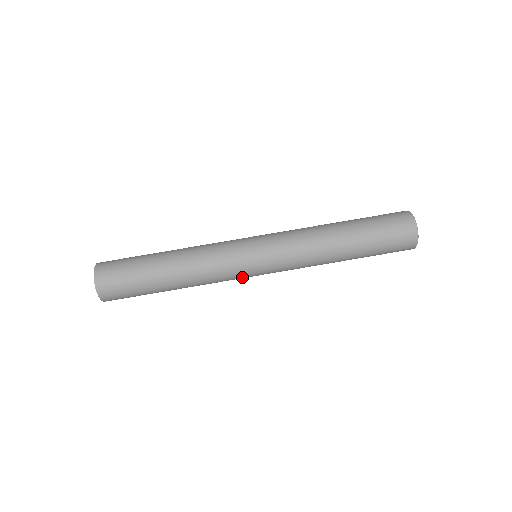
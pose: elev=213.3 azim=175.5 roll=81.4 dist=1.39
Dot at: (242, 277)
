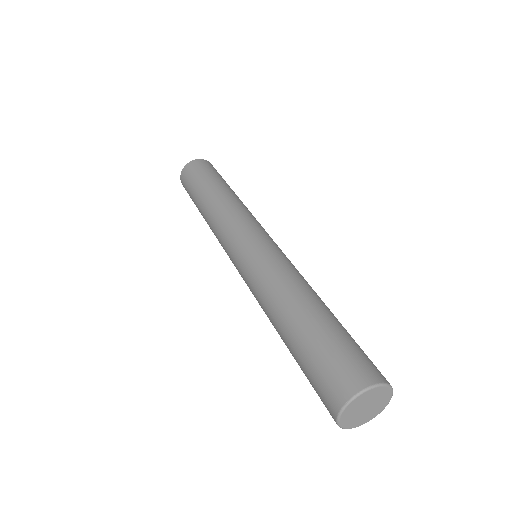
Dot at: occluded
